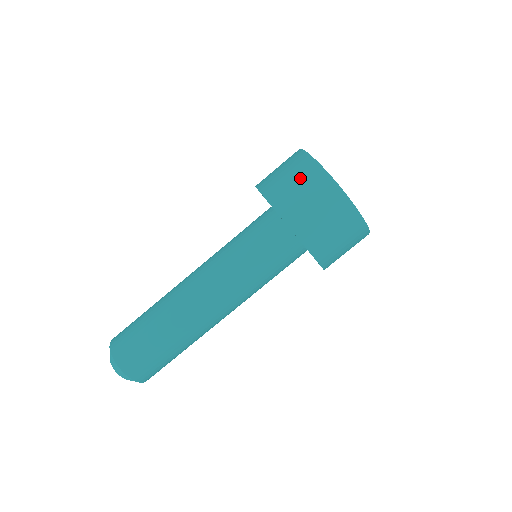
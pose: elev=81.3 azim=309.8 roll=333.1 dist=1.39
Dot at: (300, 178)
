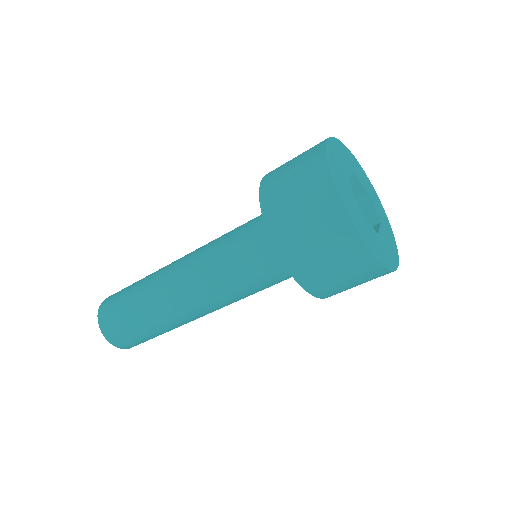
Dot at: (344, 267)
